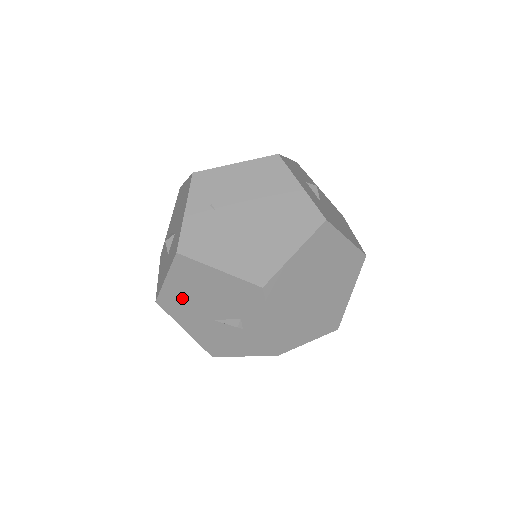
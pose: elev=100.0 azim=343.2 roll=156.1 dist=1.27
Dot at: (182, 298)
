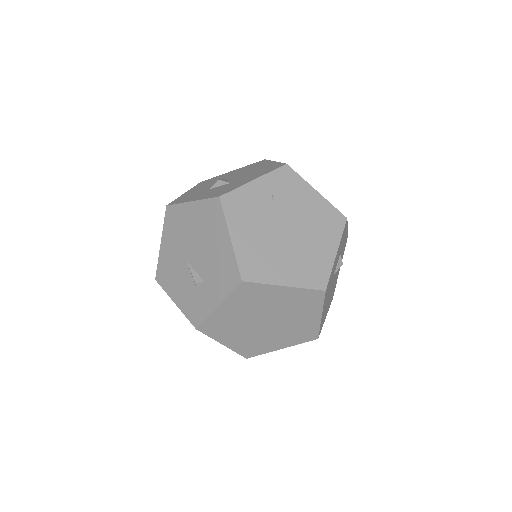
Dot at: (186, 225)
